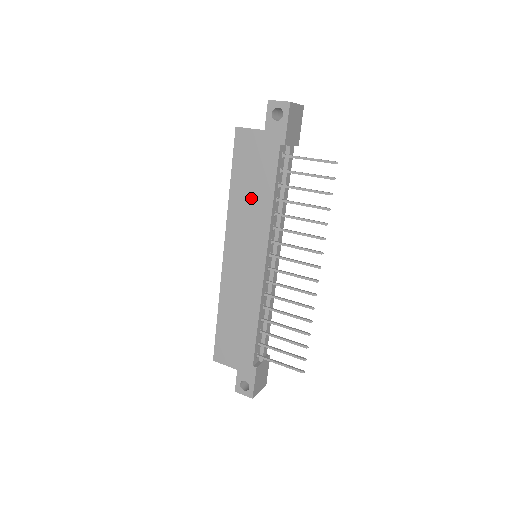
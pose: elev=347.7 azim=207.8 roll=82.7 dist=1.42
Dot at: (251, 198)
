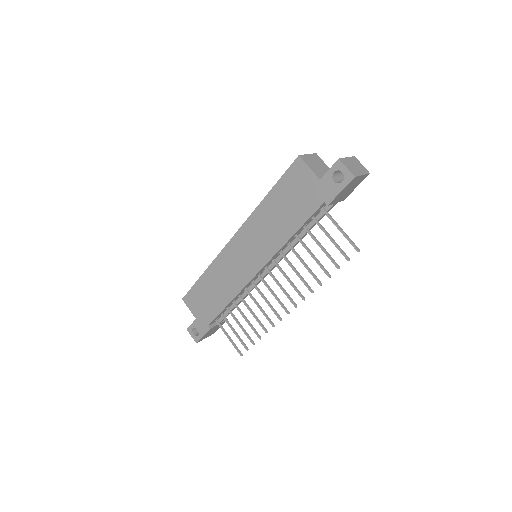
Dot at: (276, 220)
